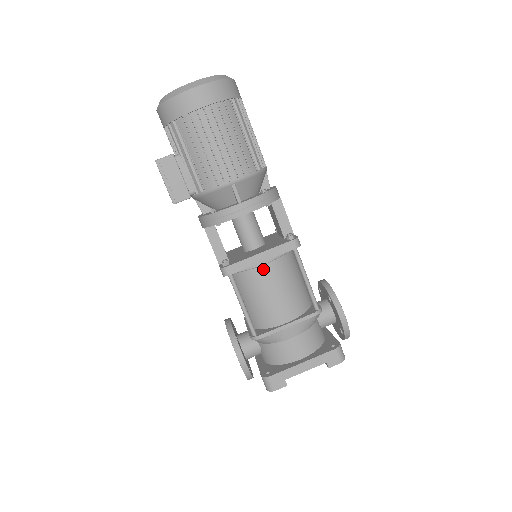
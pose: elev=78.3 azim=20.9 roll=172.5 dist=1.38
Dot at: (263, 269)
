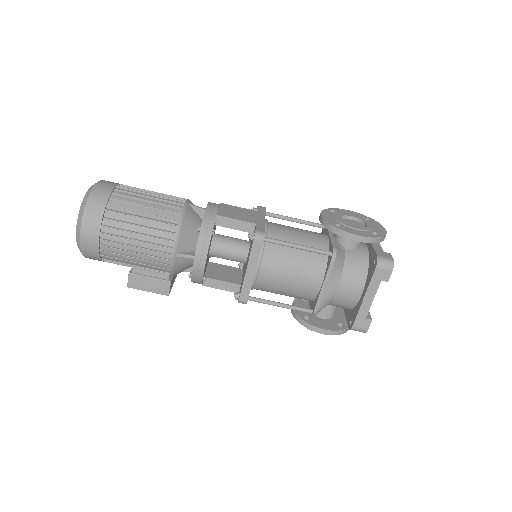
Dot at: (262, 274)
